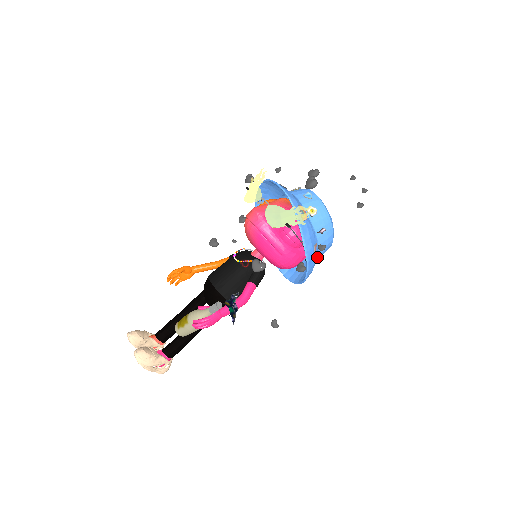
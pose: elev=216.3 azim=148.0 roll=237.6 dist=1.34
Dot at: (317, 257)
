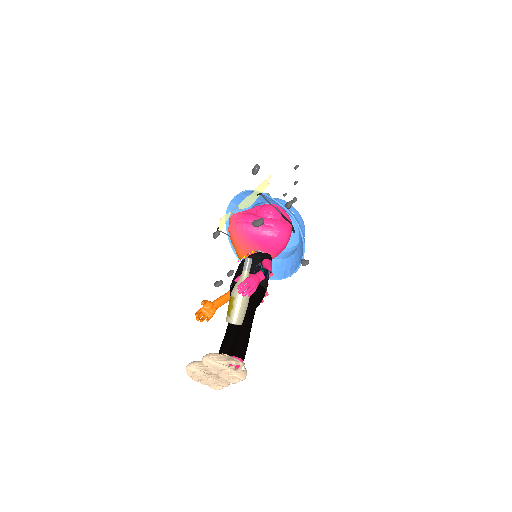
Dot at: occluded
